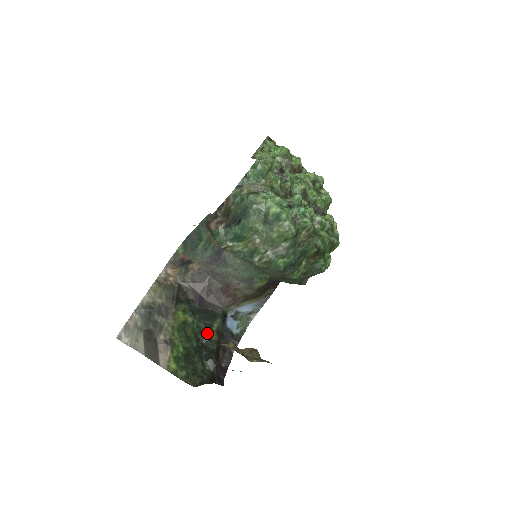
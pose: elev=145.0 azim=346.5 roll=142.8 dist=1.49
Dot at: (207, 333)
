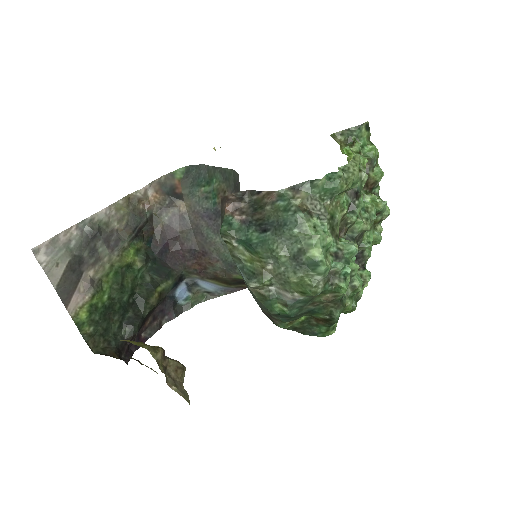
Dot at: (148, 291)
